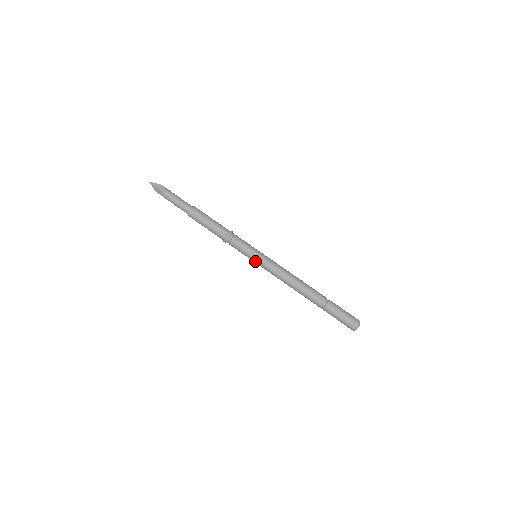
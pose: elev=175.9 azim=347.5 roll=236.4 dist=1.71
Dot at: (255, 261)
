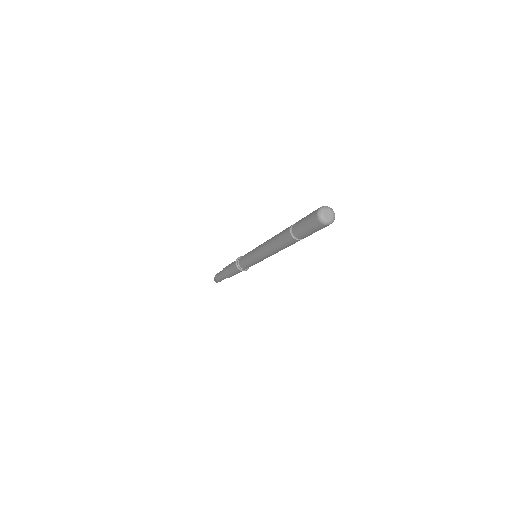
Dot at: (253, 260)
